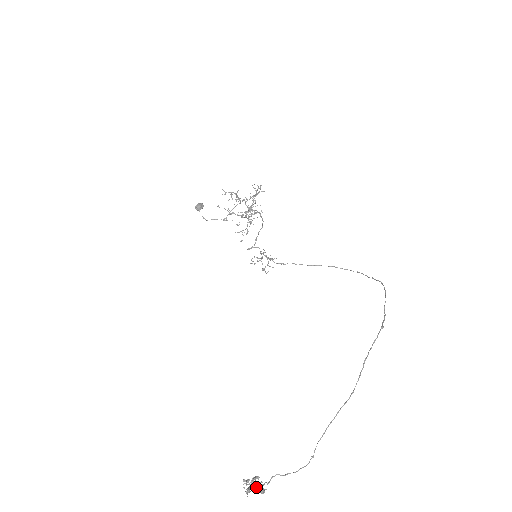
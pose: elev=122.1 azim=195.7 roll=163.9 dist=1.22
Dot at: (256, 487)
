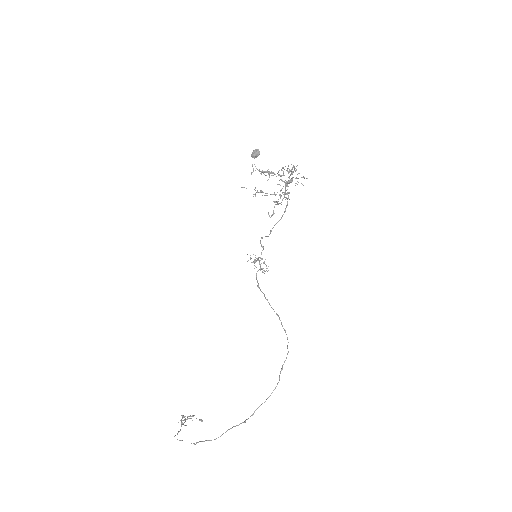
Dot at: (192, 420)
